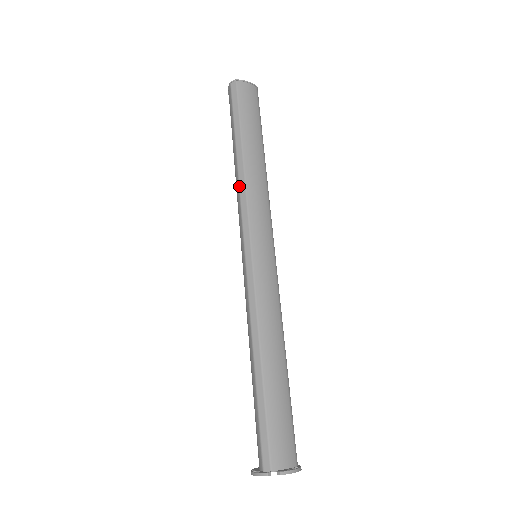
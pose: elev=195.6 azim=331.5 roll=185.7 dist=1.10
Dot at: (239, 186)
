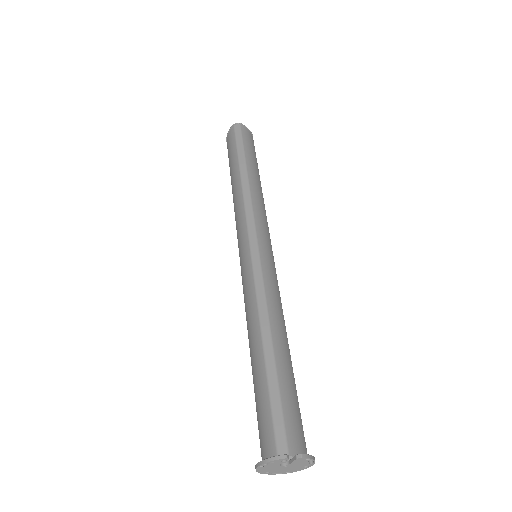
Dot at: (243, 195)
